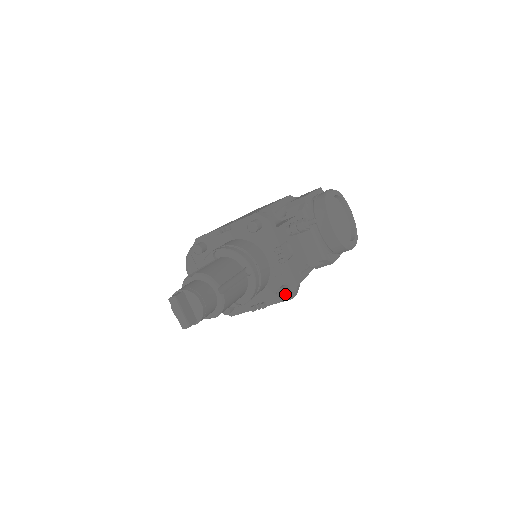
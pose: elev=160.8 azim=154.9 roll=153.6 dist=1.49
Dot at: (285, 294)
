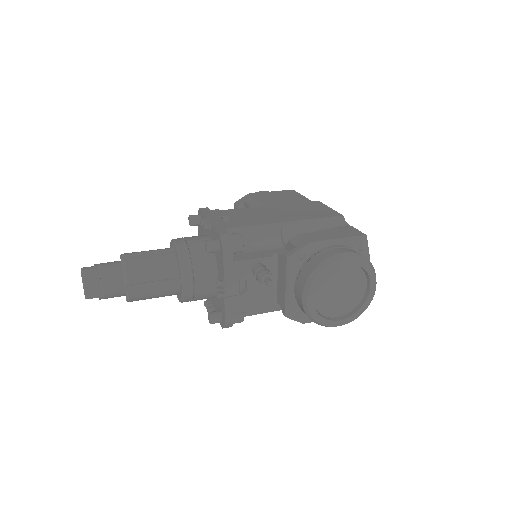
Dot at: (210, 322)
